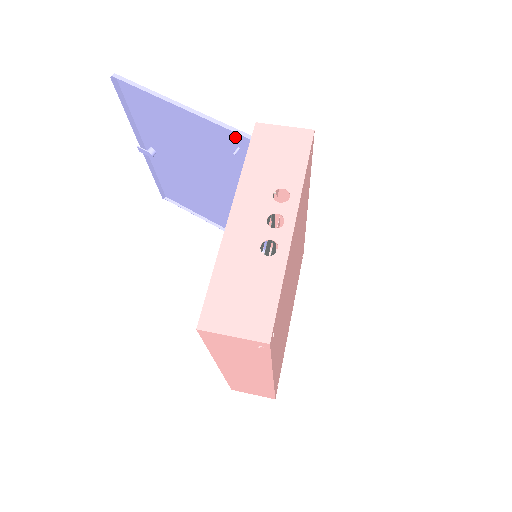
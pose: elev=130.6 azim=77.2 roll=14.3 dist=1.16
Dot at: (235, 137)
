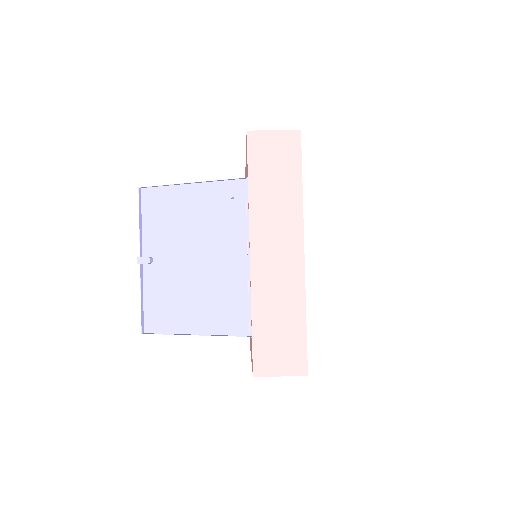
Dot at: (231, 188)
